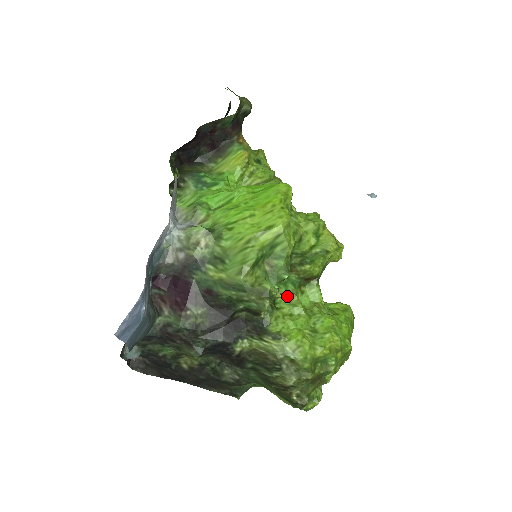
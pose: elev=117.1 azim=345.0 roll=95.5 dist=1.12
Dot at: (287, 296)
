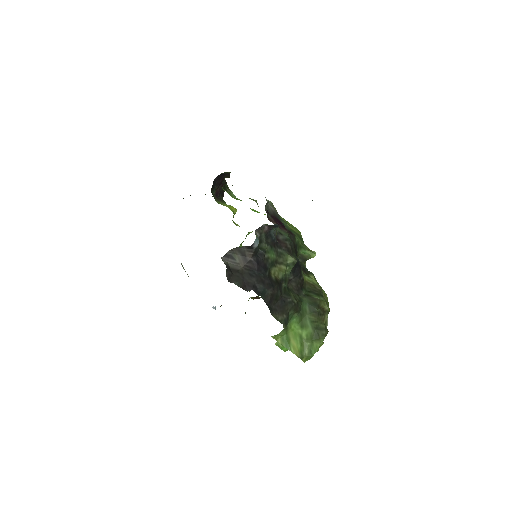
Dot at: occluded
